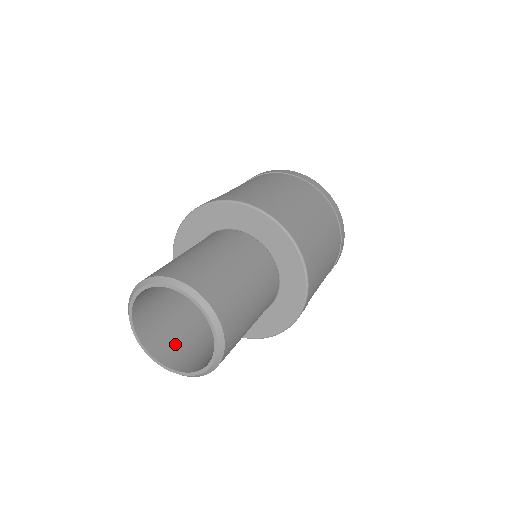
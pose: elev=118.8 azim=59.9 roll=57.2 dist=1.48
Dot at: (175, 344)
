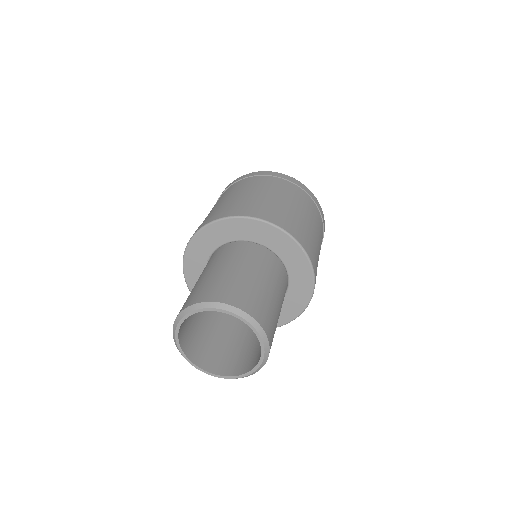
Dot at: (218, 354)
